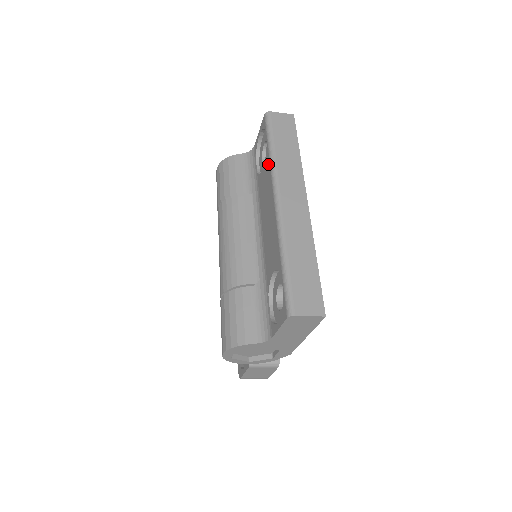
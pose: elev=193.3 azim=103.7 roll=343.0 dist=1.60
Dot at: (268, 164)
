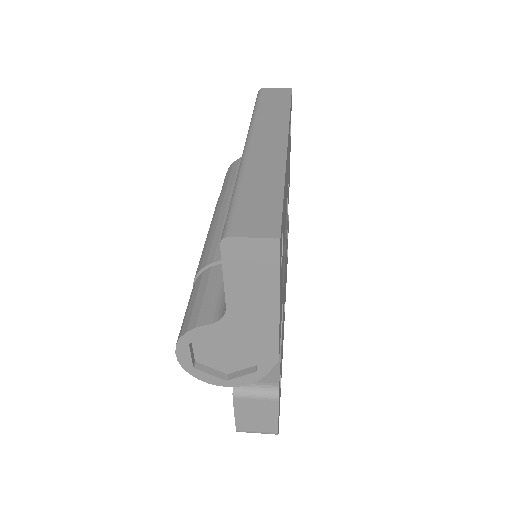
Dot at: occluded
